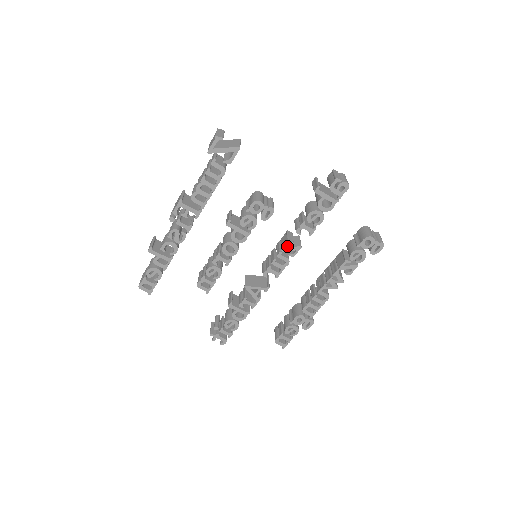
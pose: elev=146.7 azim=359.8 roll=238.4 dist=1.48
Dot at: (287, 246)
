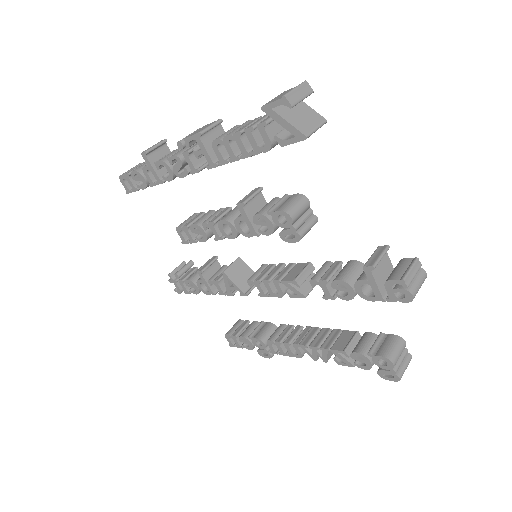
Dot at: (291, 282)
